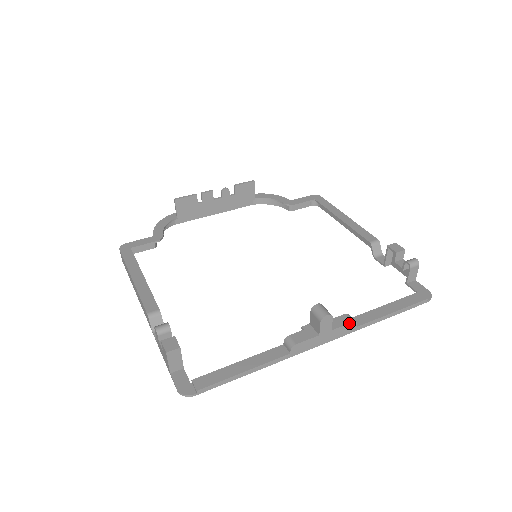
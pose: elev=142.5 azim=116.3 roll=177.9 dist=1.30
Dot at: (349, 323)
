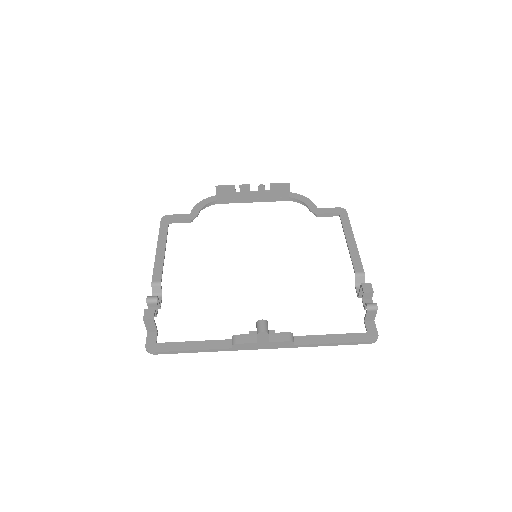
Dot at: (286, 341)
